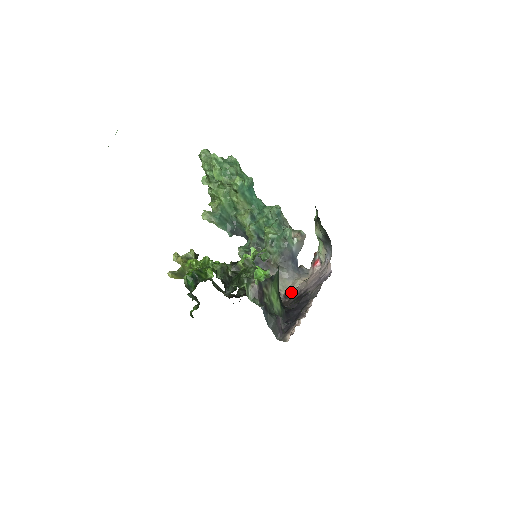
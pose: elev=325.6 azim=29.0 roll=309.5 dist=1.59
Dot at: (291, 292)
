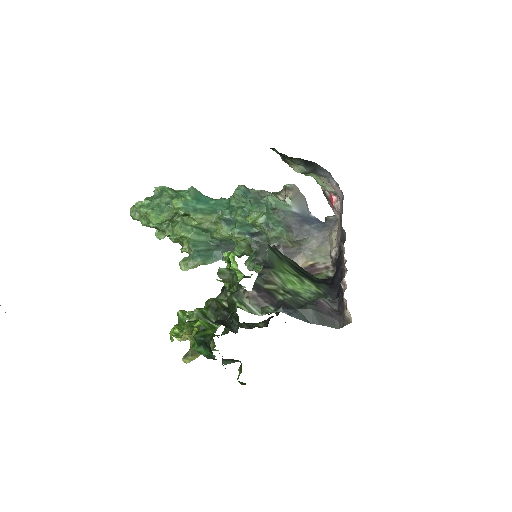
Dot at: (335, 255)
